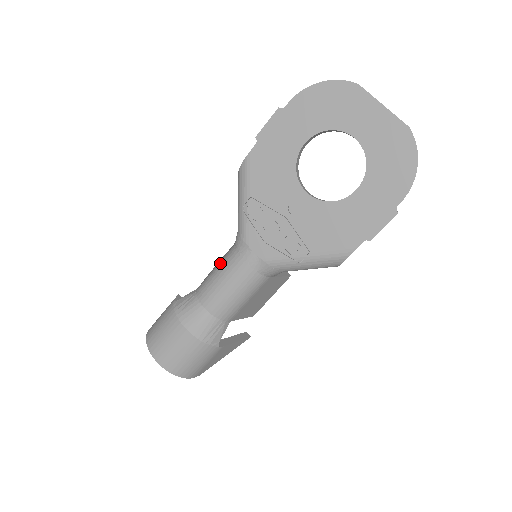
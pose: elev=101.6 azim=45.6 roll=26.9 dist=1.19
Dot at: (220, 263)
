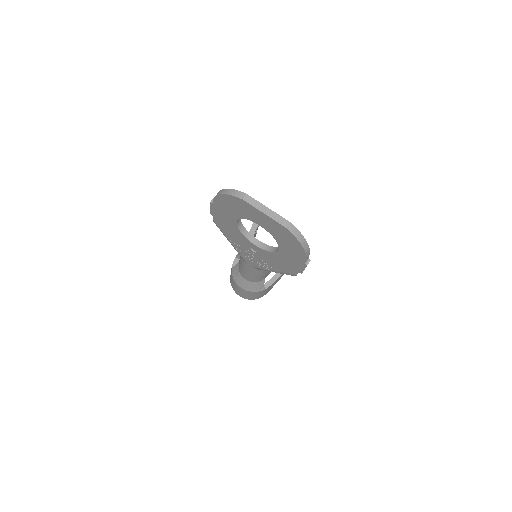
Dot at: (240, 258)
